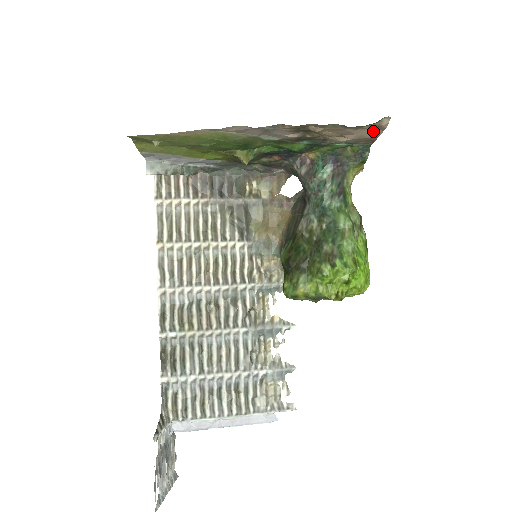
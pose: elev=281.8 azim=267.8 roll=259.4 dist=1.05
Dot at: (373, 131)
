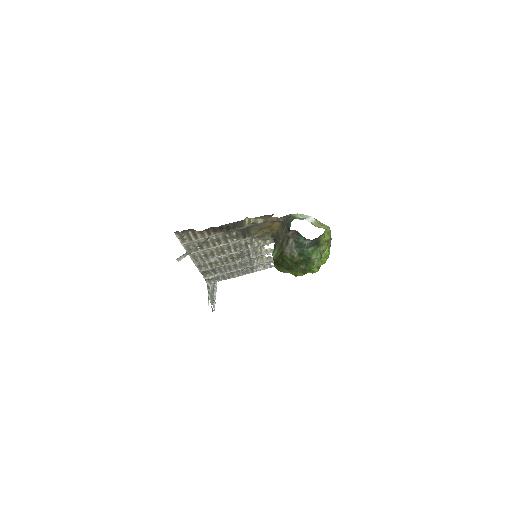
Dot at: occluded
